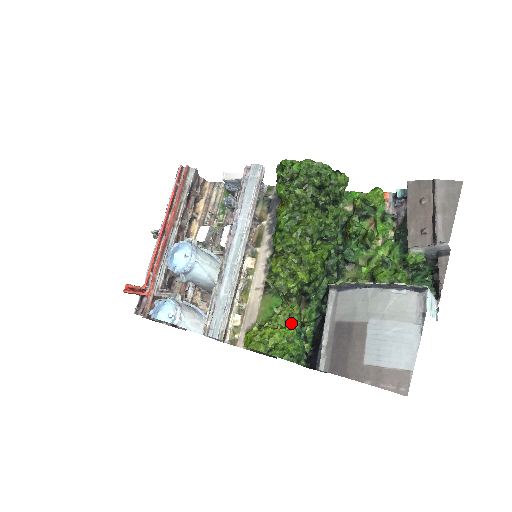
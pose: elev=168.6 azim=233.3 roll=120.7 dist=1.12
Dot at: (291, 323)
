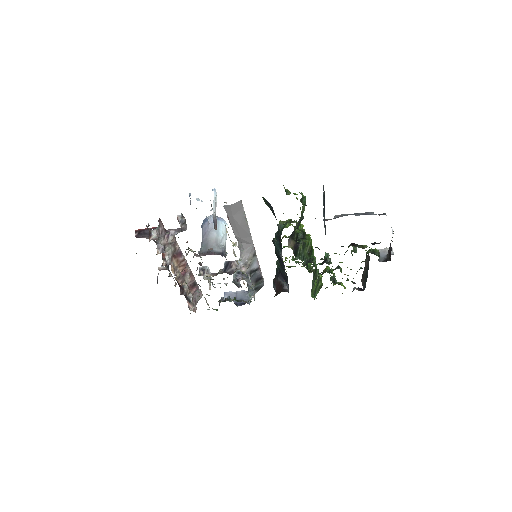
Dot at: occluded
